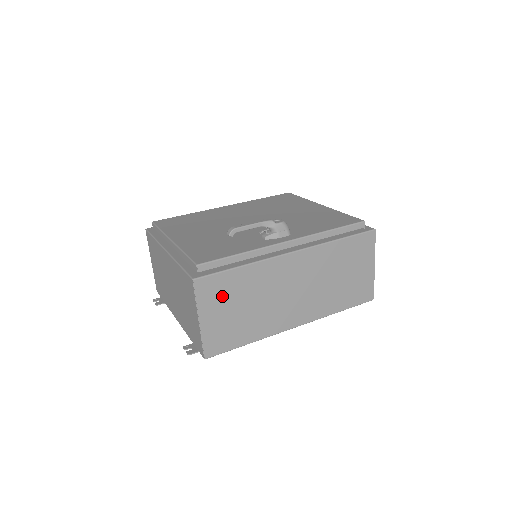
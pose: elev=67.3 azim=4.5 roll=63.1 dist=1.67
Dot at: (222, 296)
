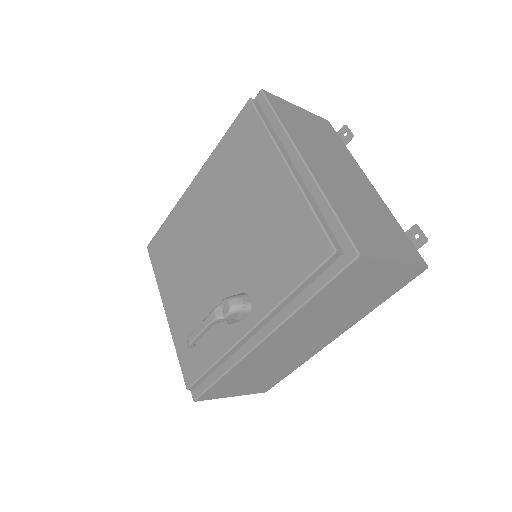
Dot at: (231, 386)
